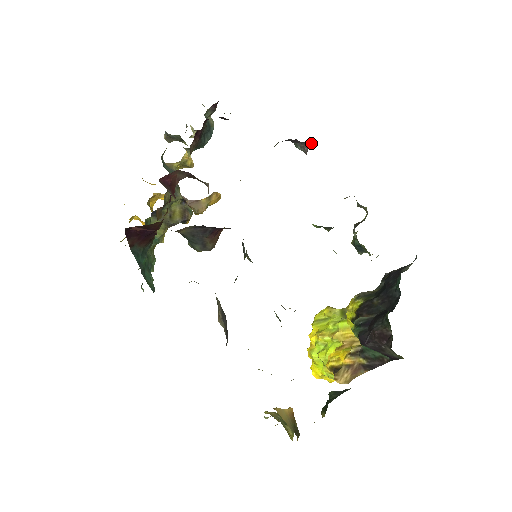
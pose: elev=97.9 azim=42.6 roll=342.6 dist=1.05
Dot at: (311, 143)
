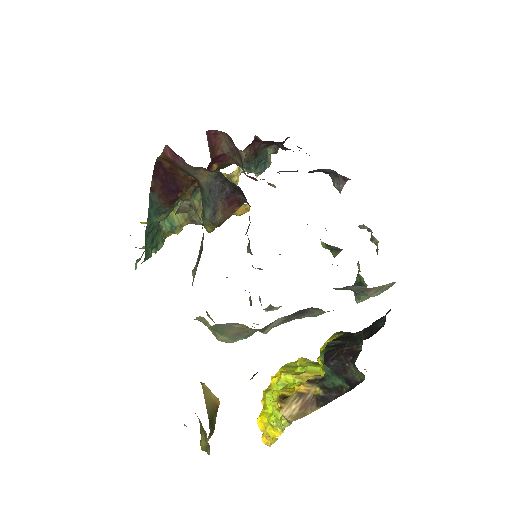
Dot at: occluded
